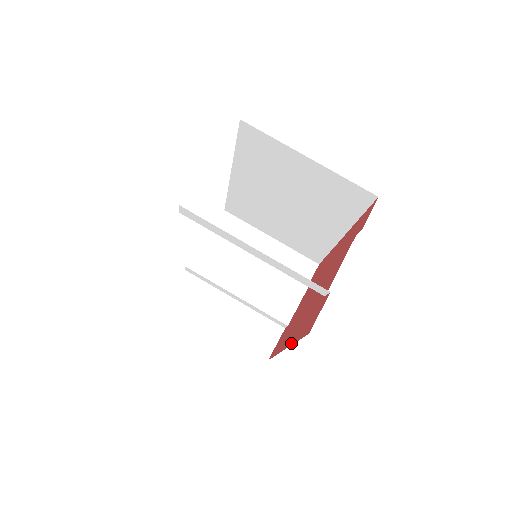
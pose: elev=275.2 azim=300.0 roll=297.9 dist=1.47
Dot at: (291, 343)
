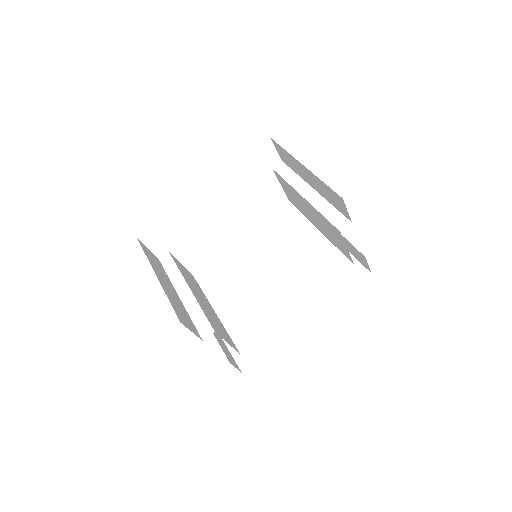
Dot at: occluded
